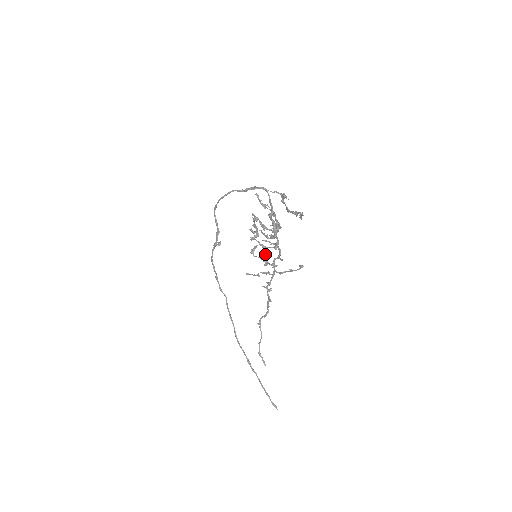
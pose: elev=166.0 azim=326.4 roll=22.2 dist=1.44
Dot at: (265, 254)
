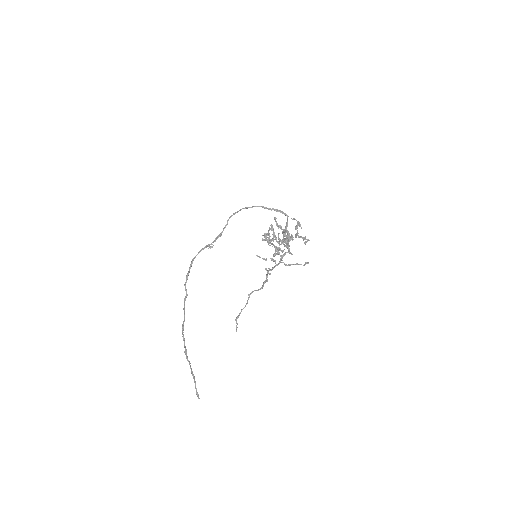
Dot at: (277, 248)
